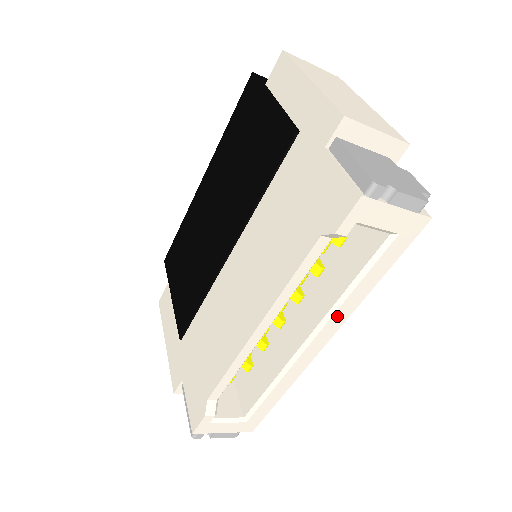
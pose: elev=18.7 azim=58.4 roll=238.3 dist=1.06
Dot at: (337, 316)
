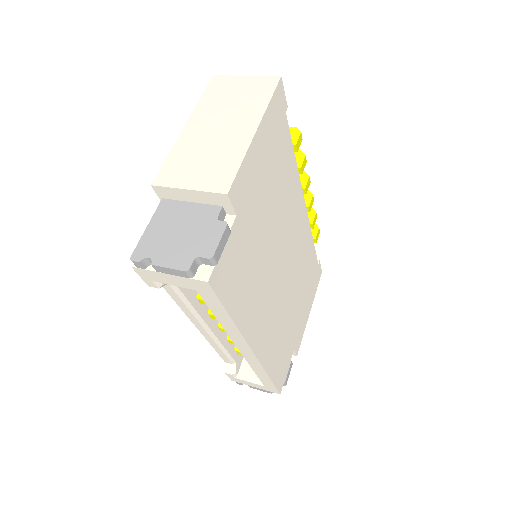
Dot at: (233, 336)
